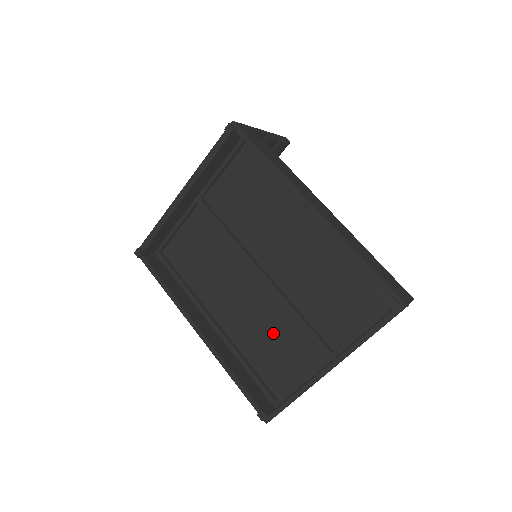
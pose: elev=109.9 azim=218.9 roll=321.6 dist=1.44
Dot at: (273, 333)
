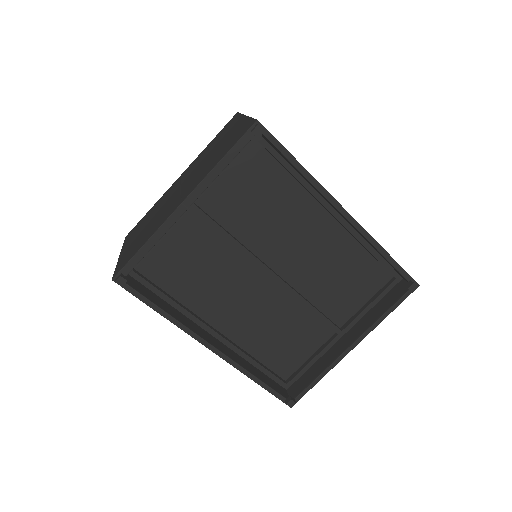
Dot at: (282, 326)
